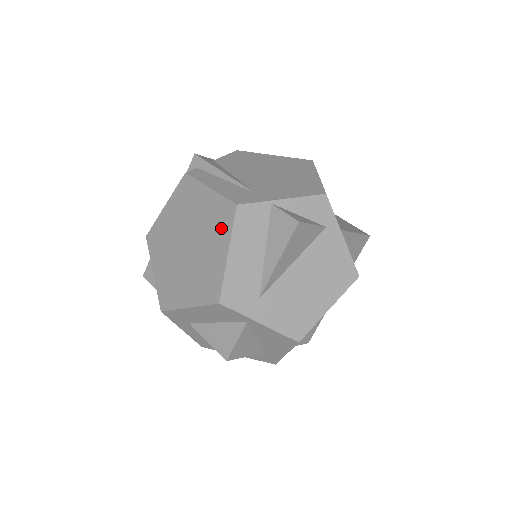
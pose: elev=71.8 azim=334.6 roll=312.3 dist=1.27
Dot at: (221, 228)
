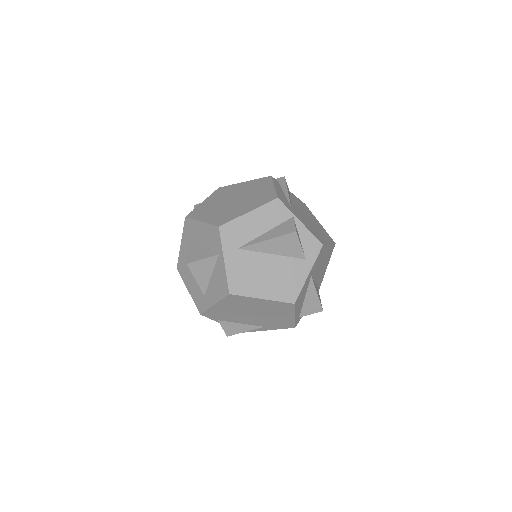
Dot at: (259, 202)
